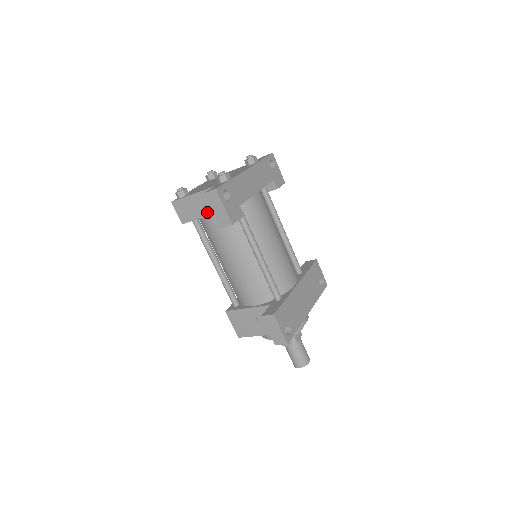
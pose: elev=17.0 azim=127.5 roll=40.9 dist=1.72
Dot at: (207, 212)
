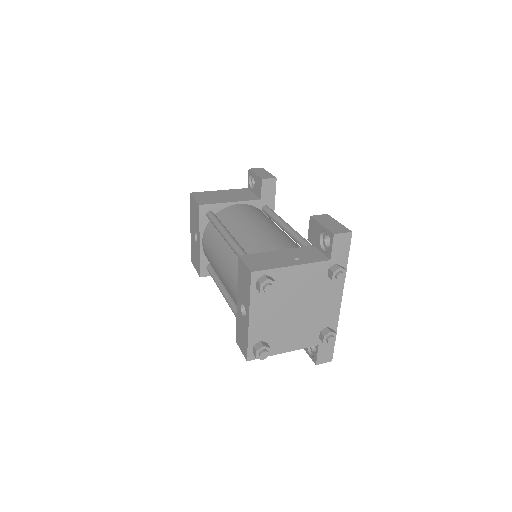
Dot at: occluded
